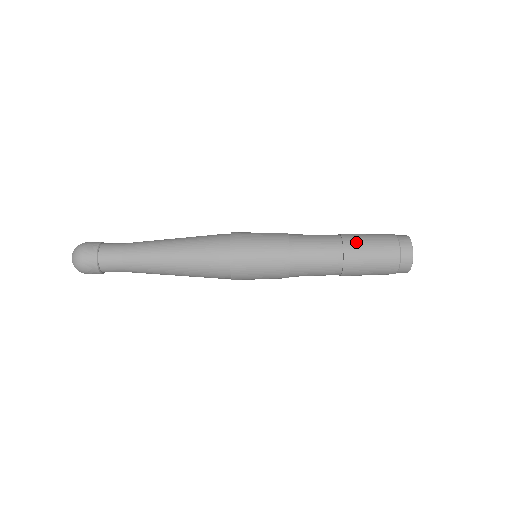
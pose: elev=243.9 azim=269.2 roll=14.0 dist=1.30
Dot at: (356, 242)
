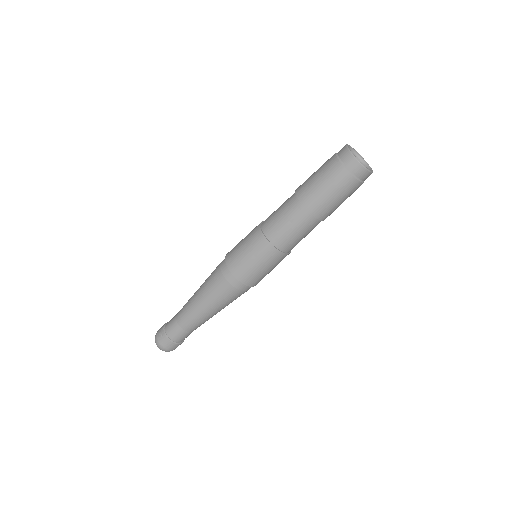
Dot at: (311, 196)
